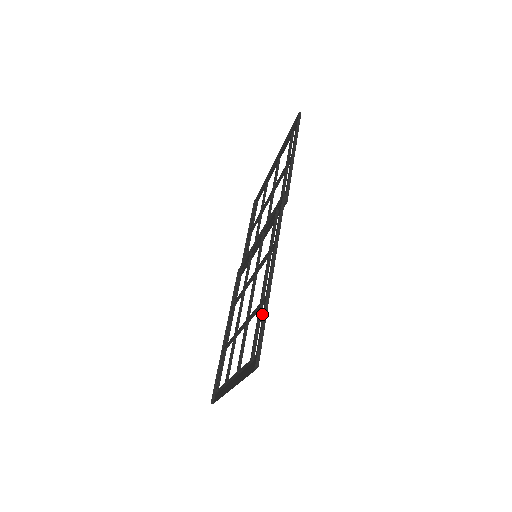
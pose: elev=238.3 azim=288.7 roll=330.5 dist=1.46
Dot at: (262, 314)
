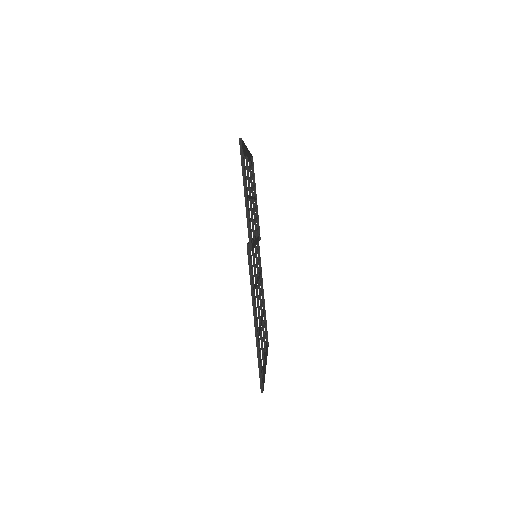
Dot at: (257, 353)
